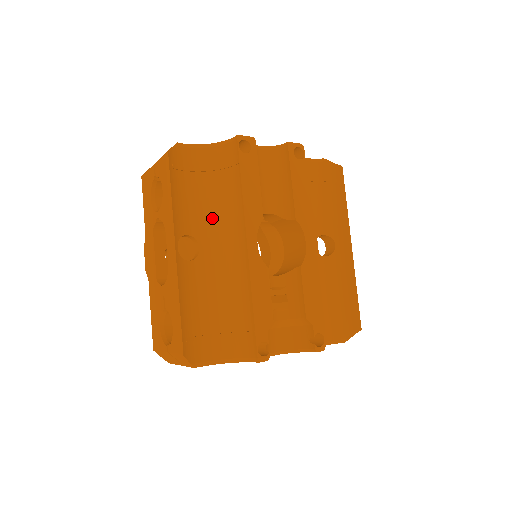
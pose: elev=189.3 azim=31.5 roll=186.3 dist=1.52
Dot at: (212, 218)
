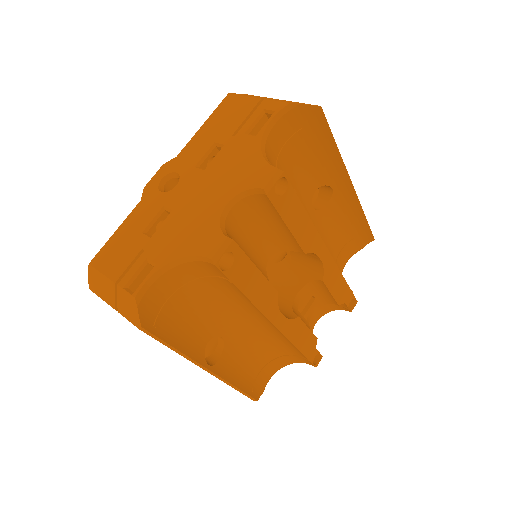
Dot at: (219, 313)
